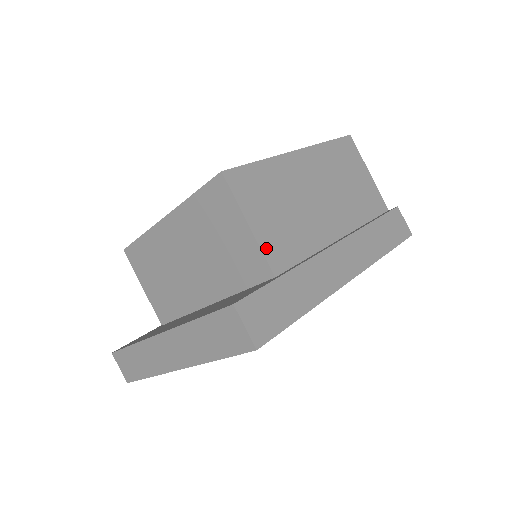
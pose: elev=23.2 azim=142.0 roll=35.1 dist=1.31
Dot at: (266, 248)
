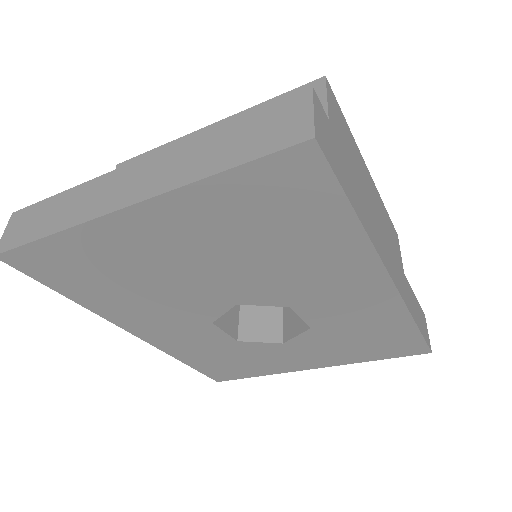
Dot at: occluded
